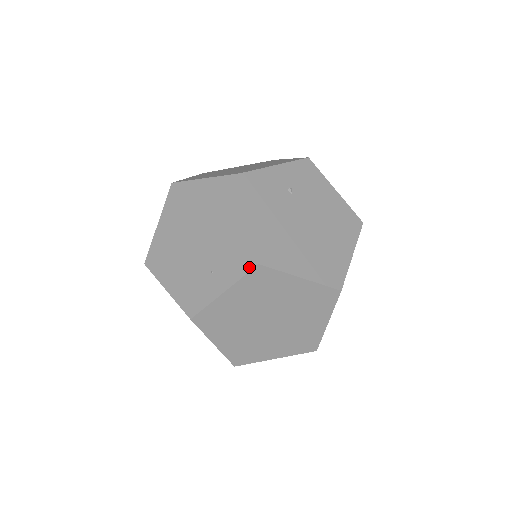
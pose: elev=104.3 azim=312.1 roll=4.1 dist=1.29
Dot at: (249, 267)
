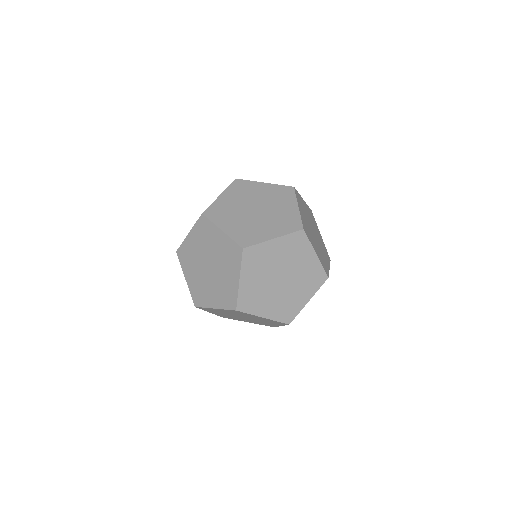
Dot at: occluded
